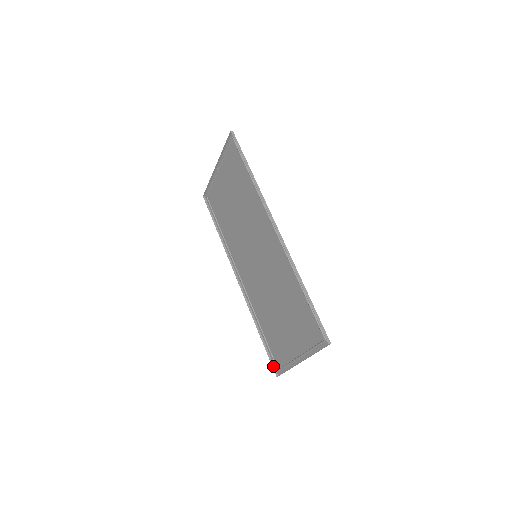
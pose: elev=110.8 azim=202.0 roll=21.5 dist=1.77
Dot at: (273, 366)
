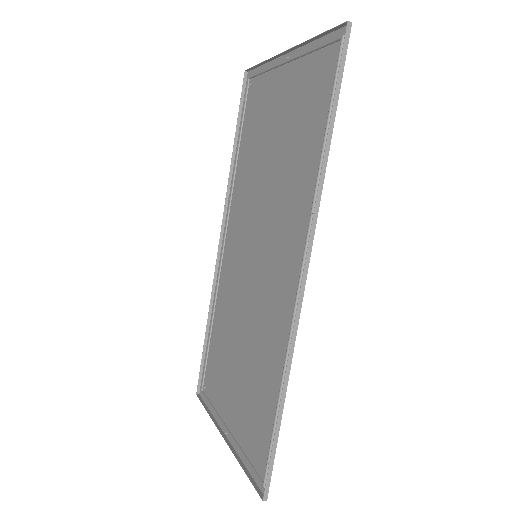
Dot at: (200, 380)
